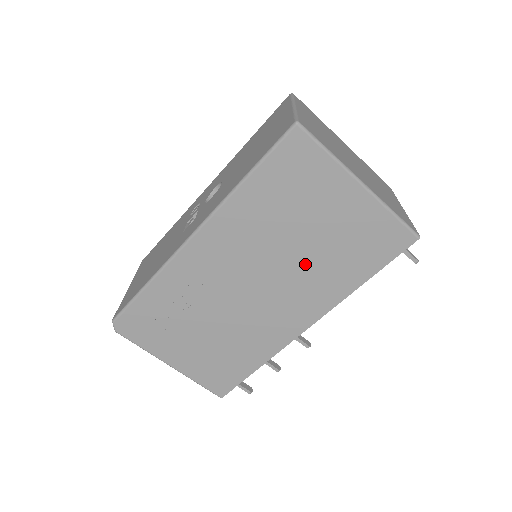
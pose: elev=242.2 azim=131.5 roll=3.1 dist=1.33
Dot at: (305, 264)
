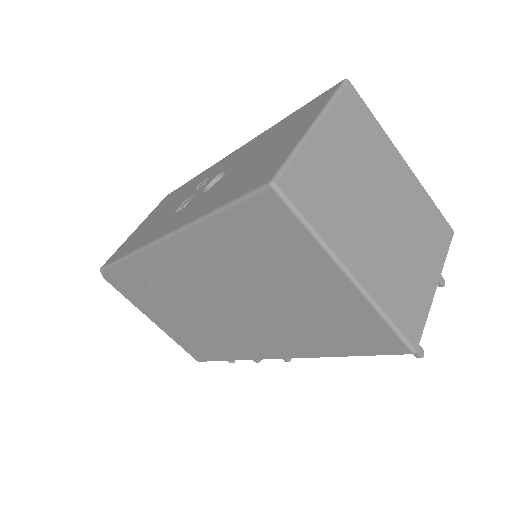
Dot at: (276, 313)
